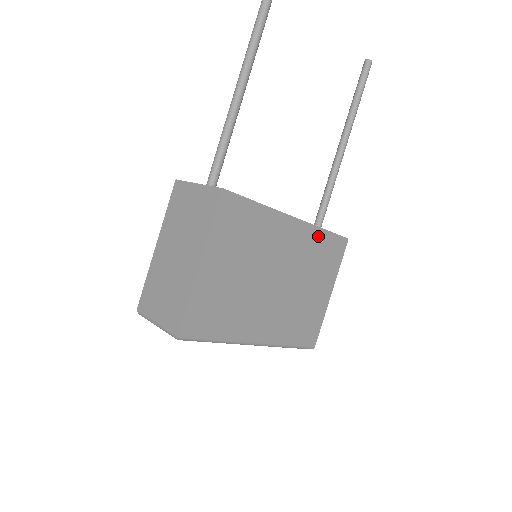
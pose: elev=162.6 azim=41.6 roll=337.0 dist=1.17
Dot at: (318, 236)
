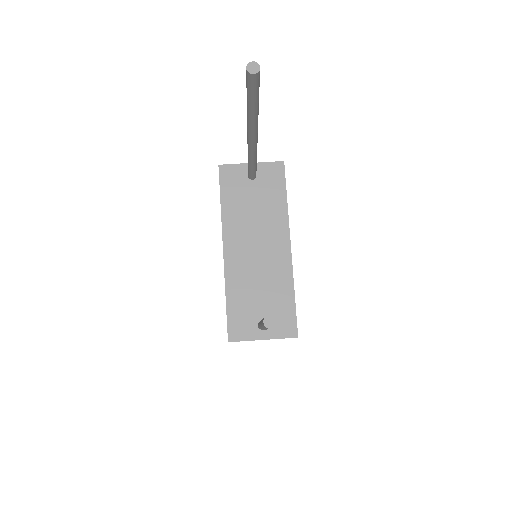
Dot at: occluded
